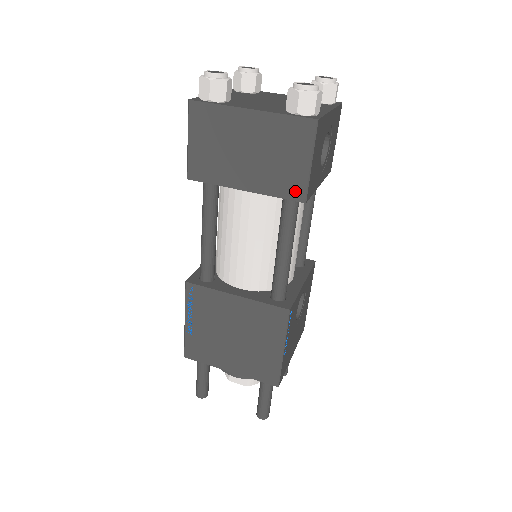
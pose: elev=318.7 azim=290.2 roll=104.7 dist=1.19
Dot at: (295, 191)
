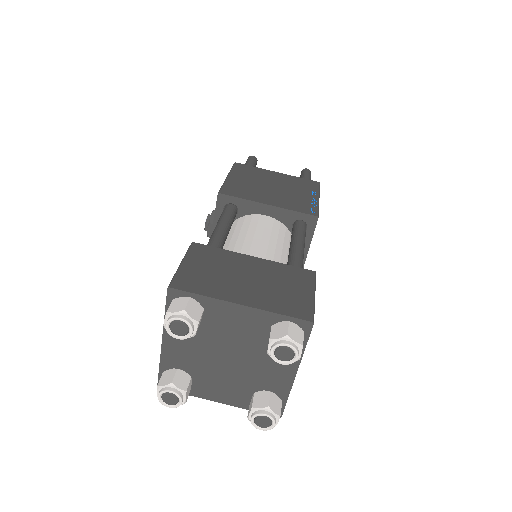
Dot at: occluded
